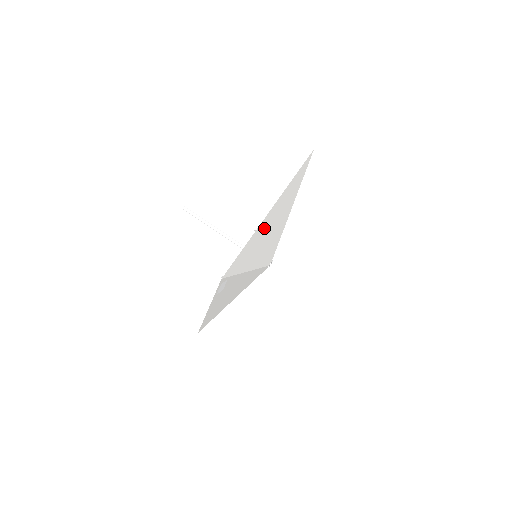
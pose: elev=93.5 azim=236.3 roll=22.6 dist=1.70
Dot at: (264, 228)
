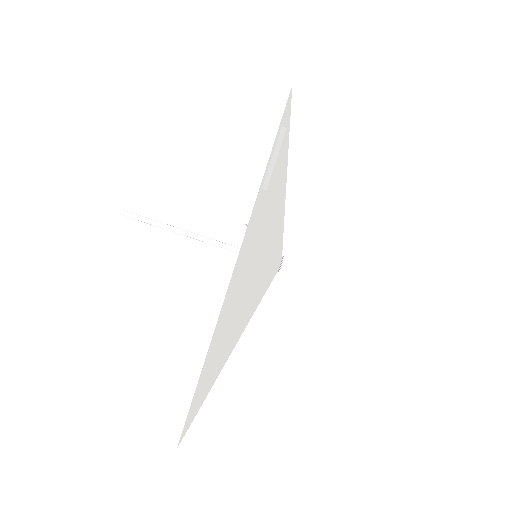
Dot at: occluded
